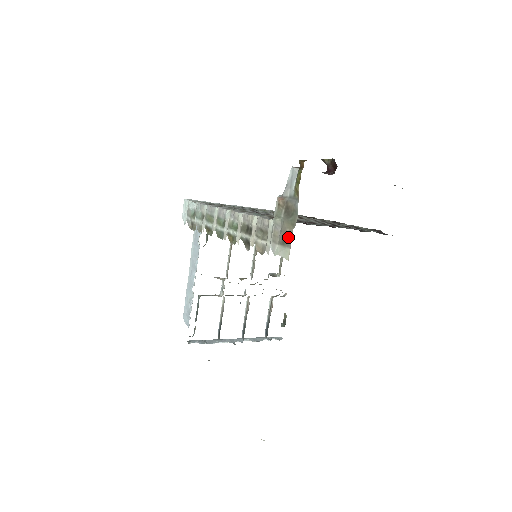
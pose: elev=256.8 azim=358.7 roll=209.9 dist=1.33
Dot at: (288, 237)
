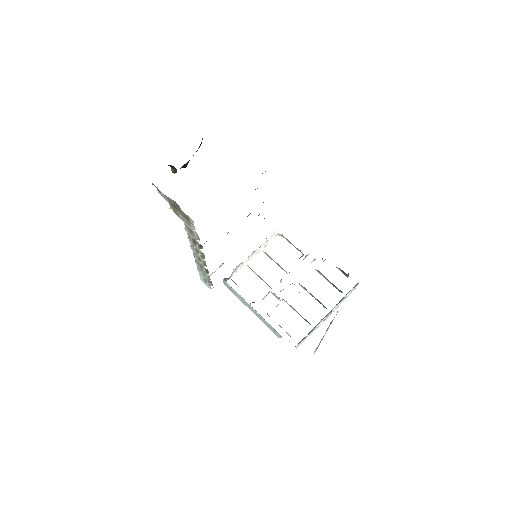
Dot at: (185, 215)
